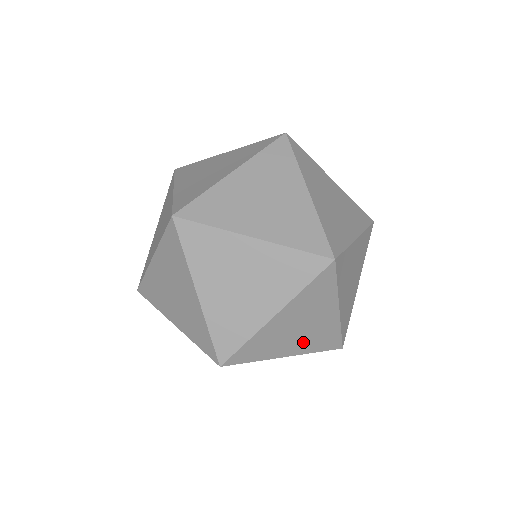
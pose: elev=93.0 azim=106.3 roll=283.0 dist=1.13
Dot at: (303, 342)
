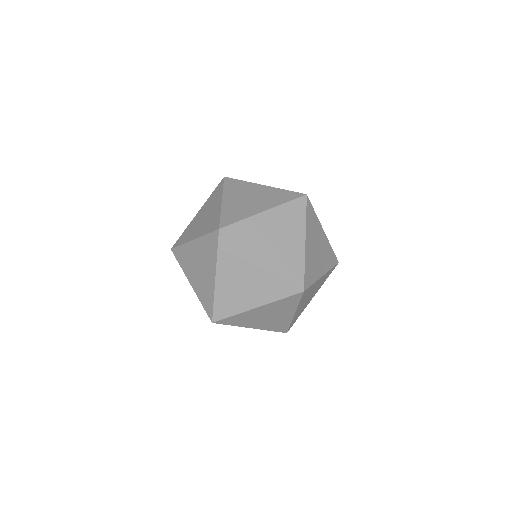
Dot at: occluded
